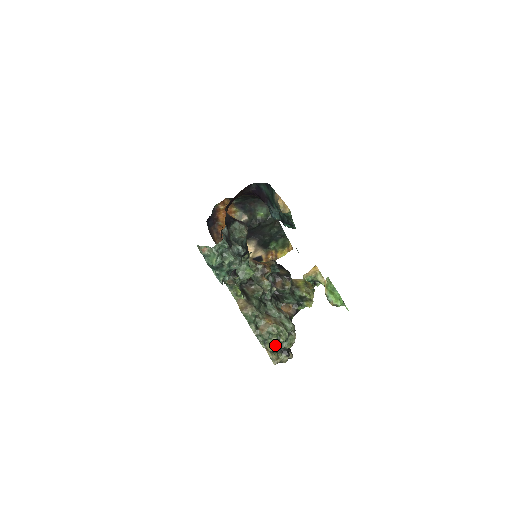
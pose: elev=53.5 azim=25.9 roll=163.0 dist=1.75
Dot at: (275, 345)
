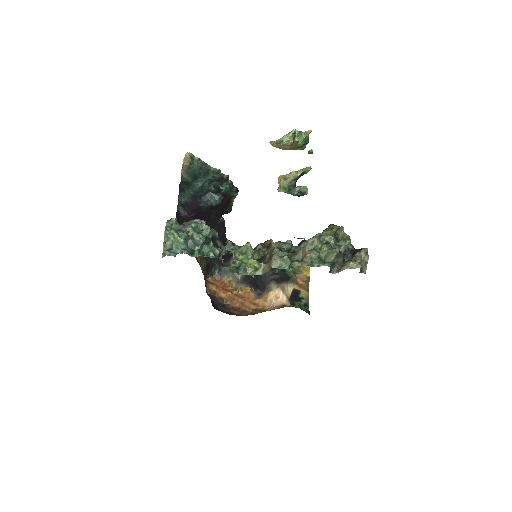
Dot at: (332, 250)
